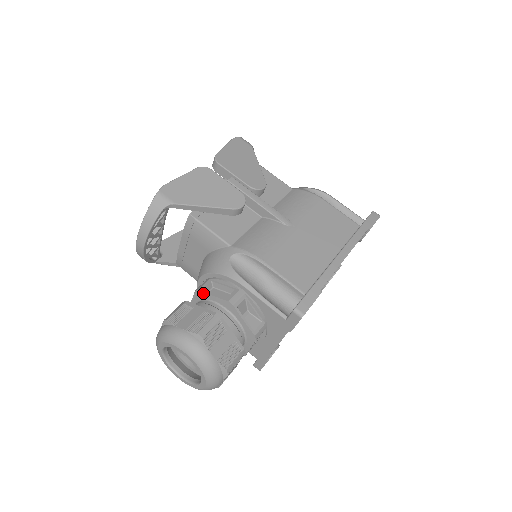
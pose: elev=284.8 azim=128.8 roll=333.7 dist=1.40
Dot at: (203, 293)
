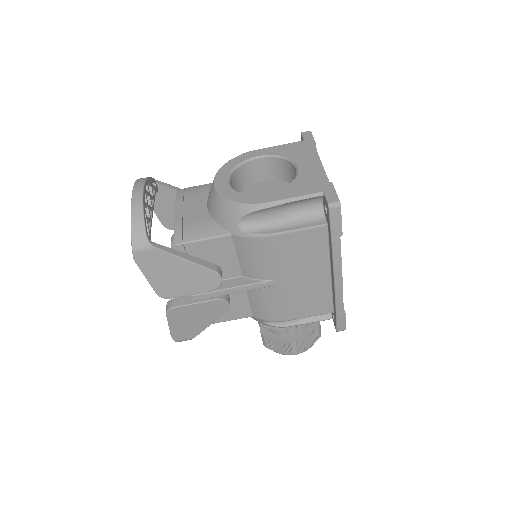
Dot at: (266, 327)
